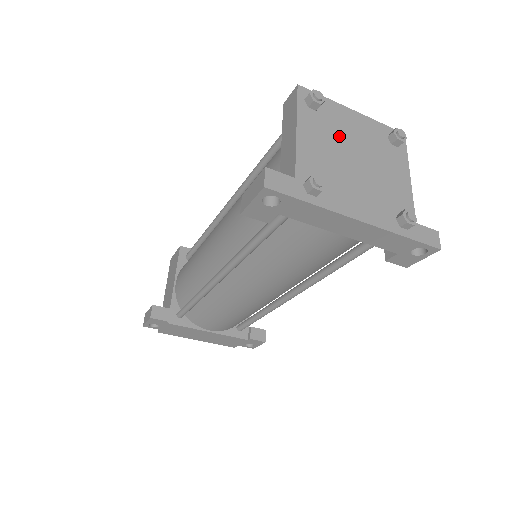
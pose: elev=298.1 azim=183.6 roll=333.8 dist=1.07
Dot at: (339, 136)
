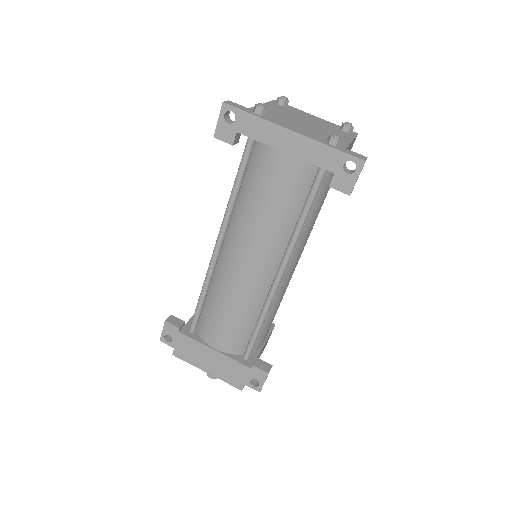
Dot at: (296, 115)
